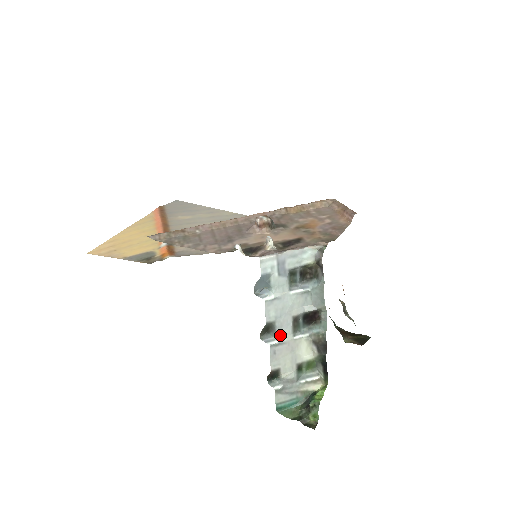
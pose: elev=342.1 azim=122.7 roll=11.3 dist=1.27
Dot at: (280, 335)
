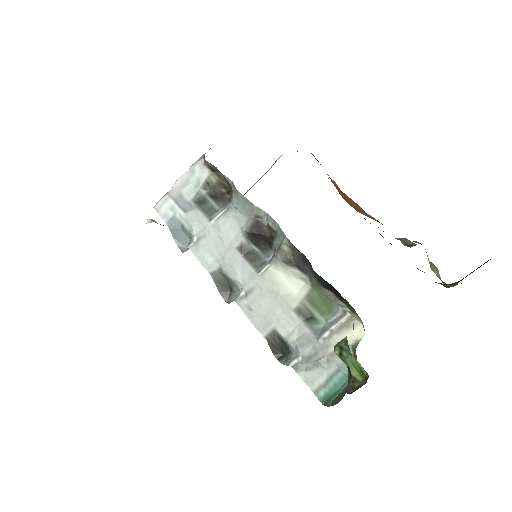
Dot at: (240, 282)
